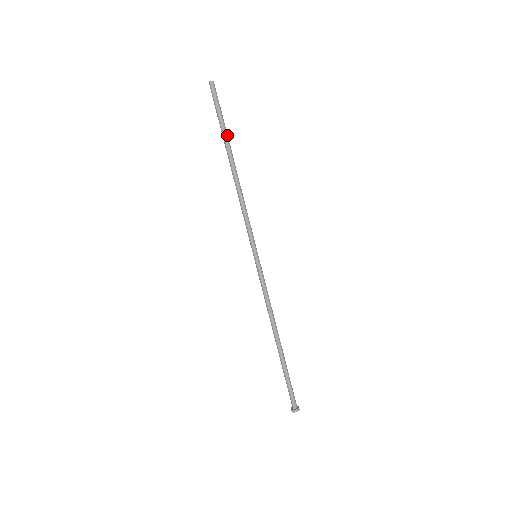
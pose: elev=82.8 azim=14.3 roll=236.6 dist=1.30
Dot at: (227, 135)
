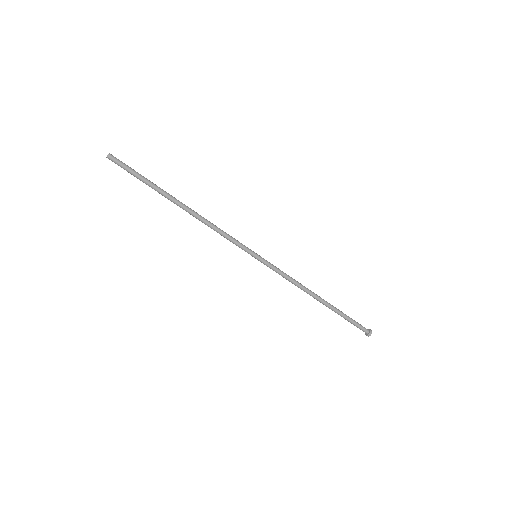
Dot at: occluded
